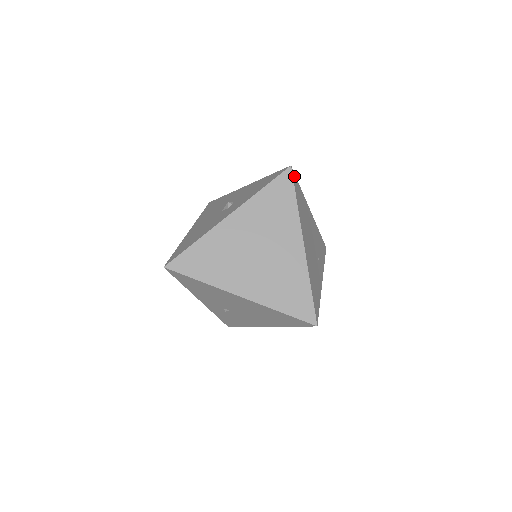
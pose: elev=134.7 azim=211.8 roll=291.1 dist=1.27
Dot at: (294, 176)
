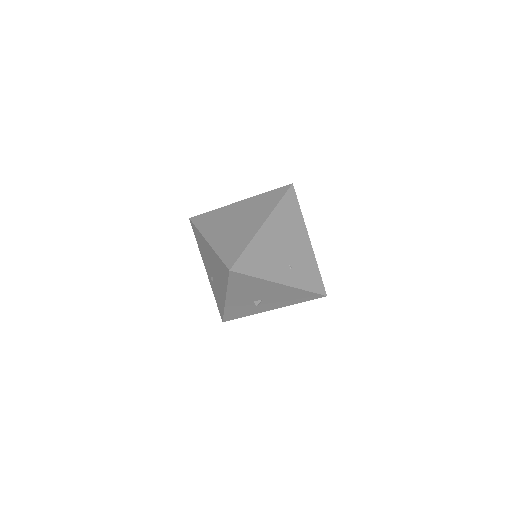
Dot at: (293, 192)
